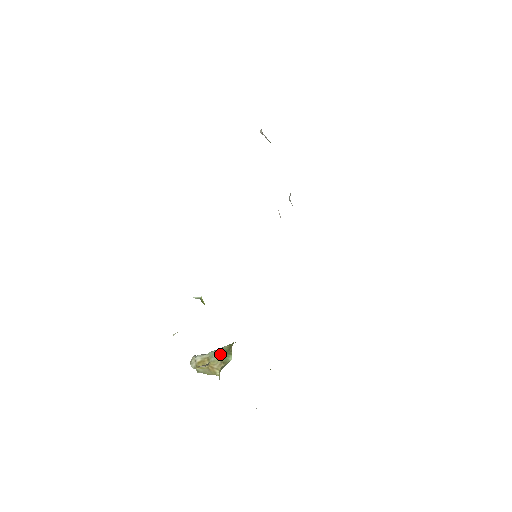
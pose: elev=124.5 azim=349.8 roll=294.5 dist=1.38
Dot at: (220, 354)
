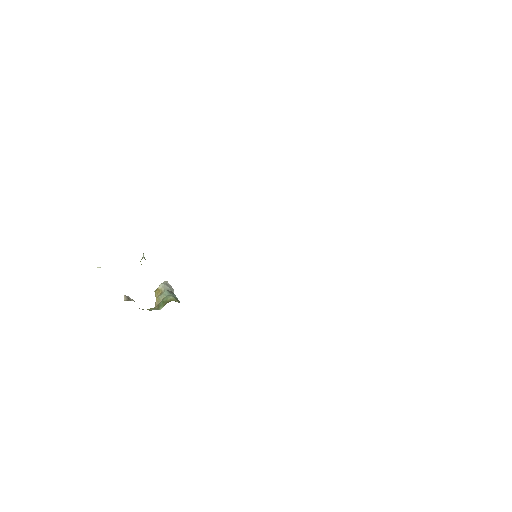
Dot at: (163, 299)
